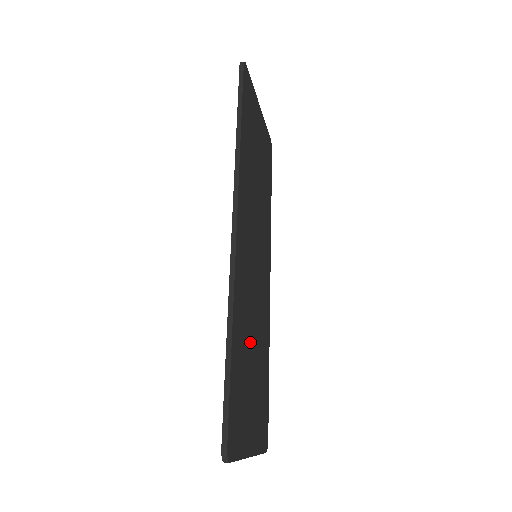
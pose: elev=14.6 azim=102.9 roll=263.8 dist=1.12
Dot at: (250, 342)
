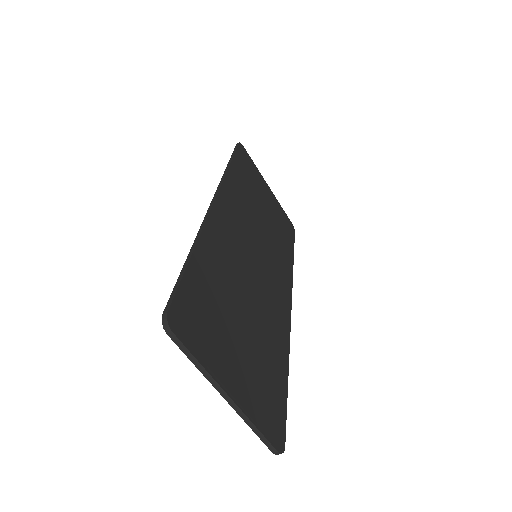
Dot at: (237, 298)
